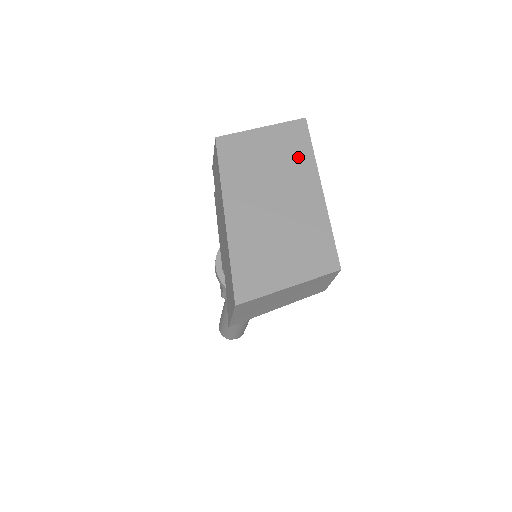
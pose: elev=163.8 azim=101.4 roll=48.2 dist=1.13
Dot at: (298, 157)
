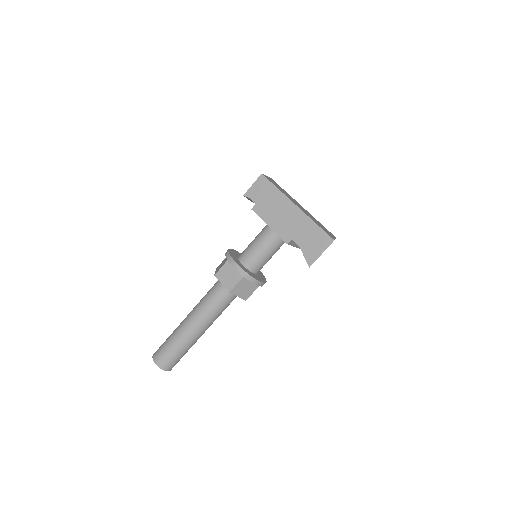
Dot at: (287, 193)
